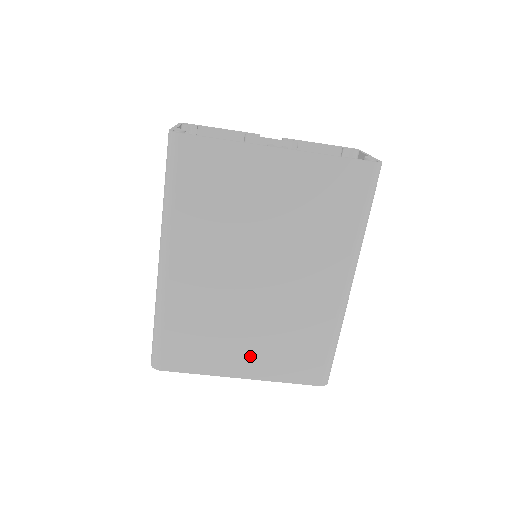
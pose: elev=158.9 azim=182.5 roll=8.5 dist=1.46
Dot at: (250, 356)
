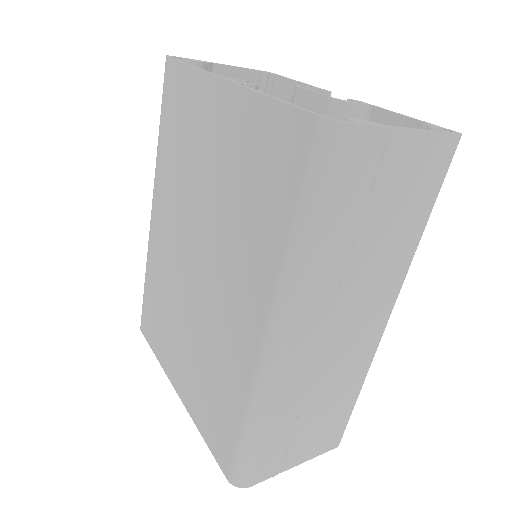
Dot at: (184, 370)
